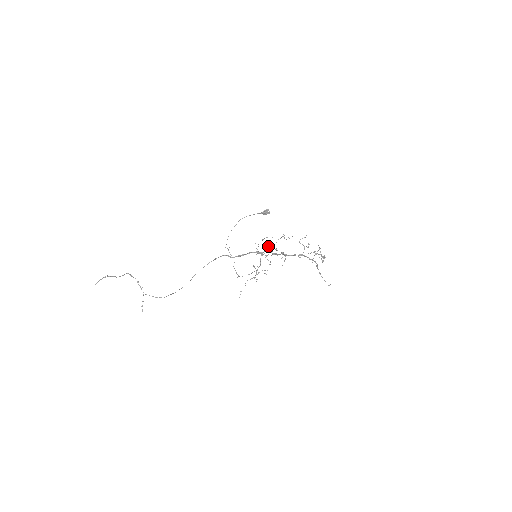
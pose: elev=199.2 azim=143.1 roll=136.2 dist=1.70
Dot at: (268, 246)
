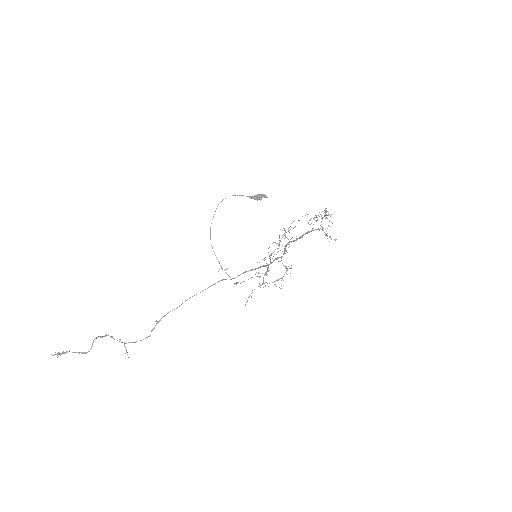
Dot at: occluded
